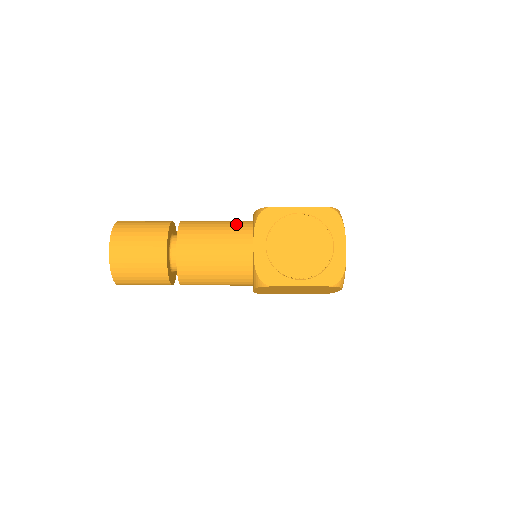
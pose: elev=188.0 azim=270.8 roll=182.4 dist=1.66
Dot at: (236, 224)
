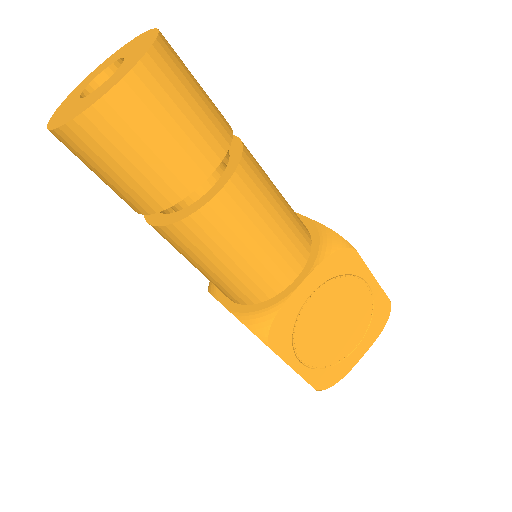
Dot at: (298, 222)
